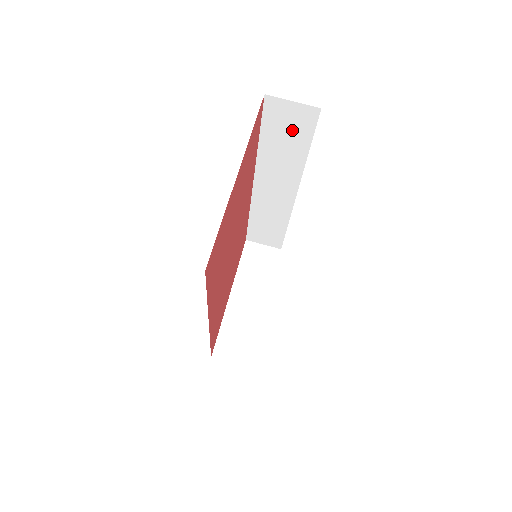
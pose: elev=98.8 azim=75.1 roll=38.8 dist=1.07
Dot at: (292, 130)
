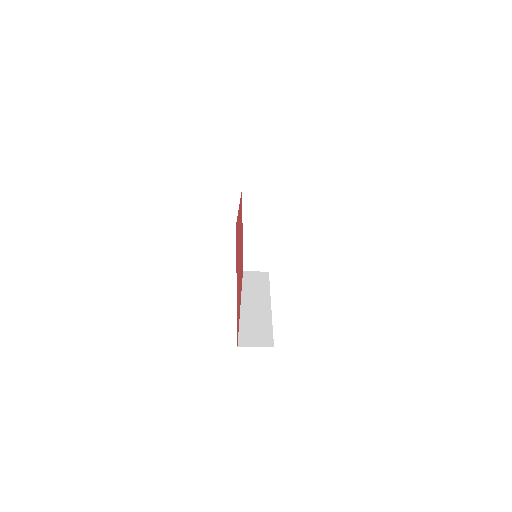
Dot at: occluded
